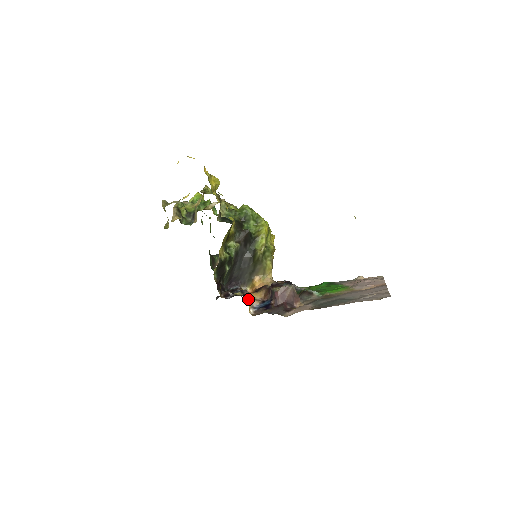
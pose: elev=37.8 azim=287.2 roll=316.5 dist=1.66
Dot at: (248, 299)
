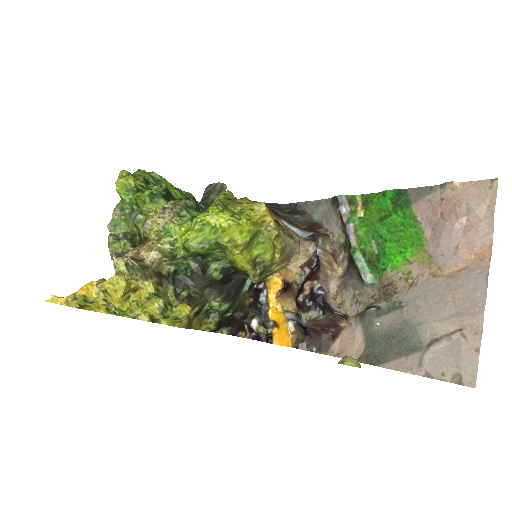
Dot at: occluded
